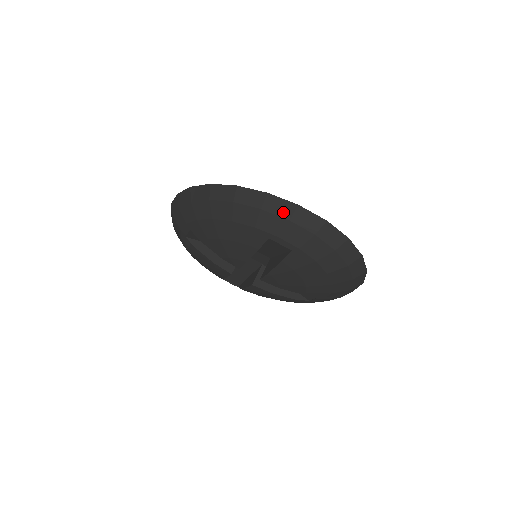
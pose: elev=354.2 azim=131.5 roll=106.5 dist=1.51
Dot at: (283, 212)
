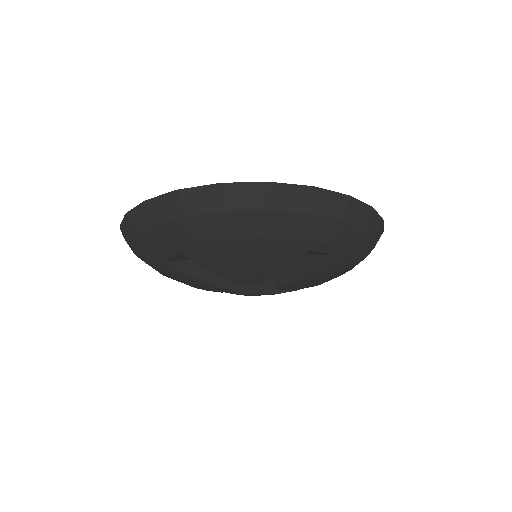
Dot at: (132, 232)
